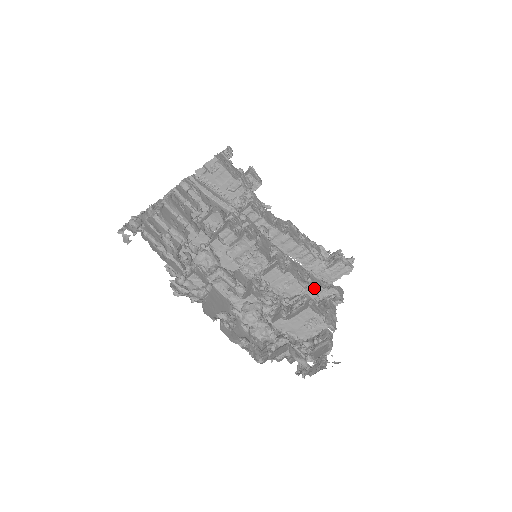
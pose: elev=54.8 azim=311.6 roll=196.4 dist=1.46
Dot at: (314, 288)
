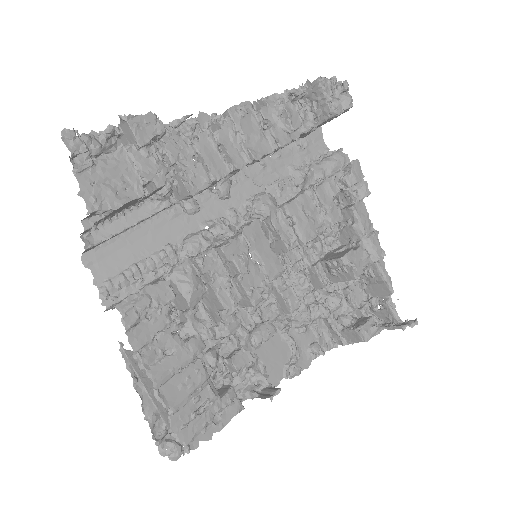
Dot at: (333, 212)
